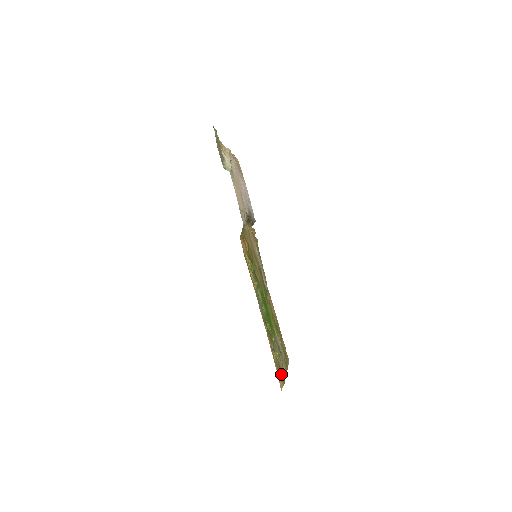
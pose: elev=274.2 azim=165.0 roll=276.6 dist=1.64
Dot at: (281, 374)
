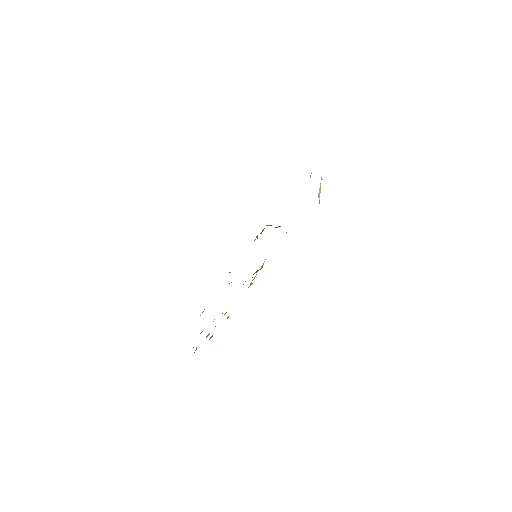
Dot at: occluded
